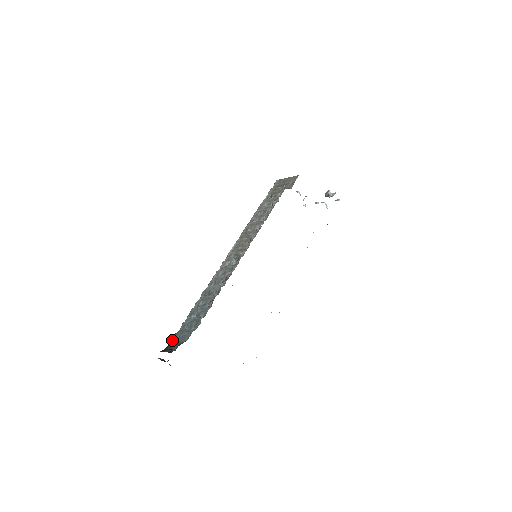
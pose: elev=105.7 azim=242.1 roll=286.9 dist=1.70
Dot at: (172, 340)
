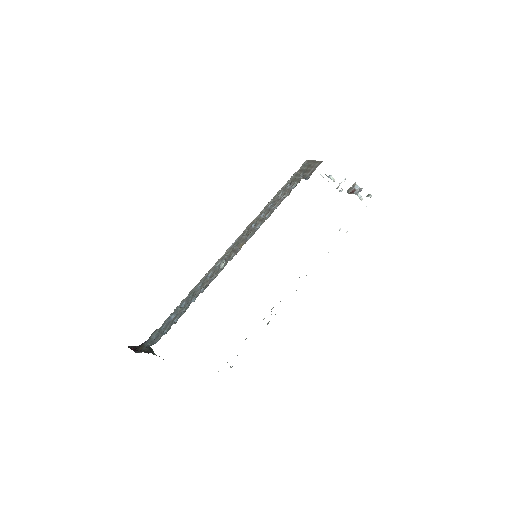
Dot at: (150, 337)
